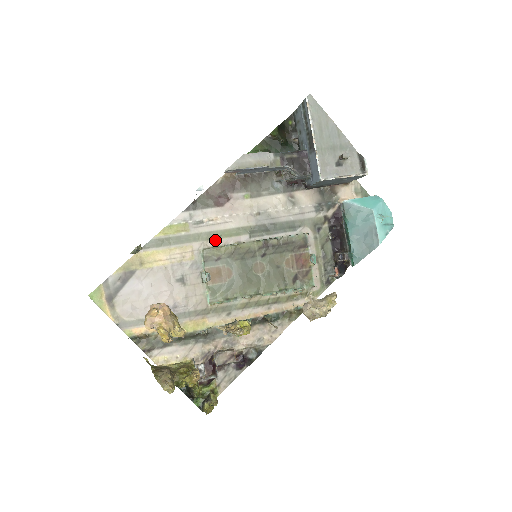
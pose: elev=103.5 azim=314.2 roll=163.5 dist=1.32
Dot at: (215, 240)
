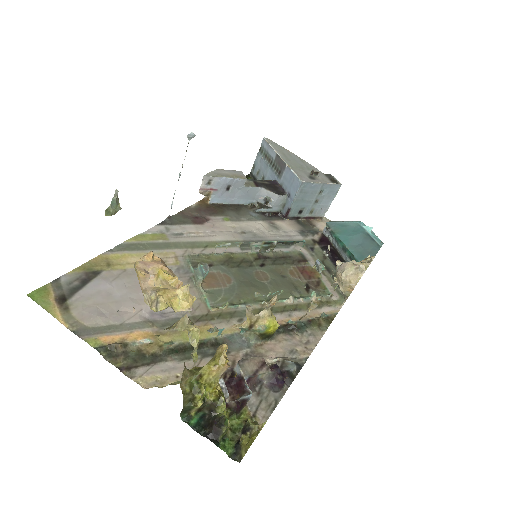
Dot at: (201, 249)
